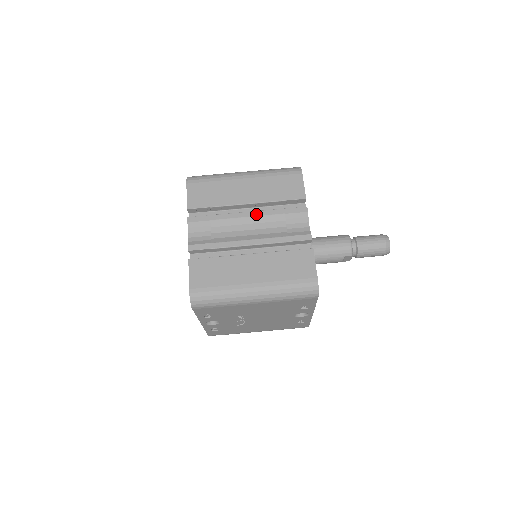
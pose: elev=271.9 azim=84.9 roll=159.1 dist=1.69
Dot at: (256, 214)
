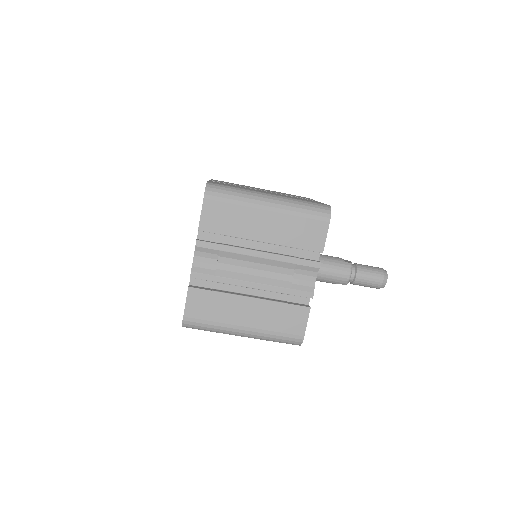
Dot at: (268, 256)
